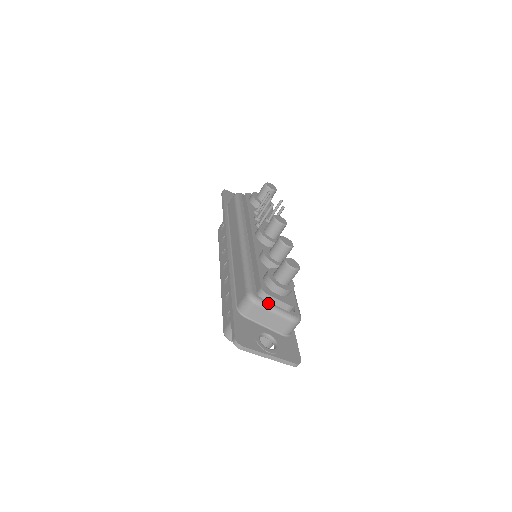
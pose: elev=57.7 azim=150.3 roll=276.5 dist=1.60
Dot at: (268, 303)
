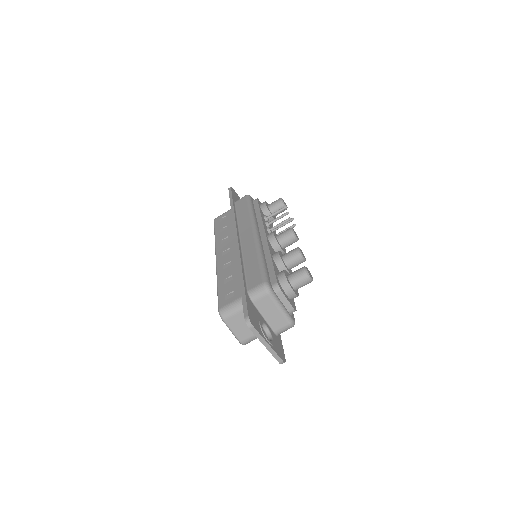
Dot at: (278, 298)
